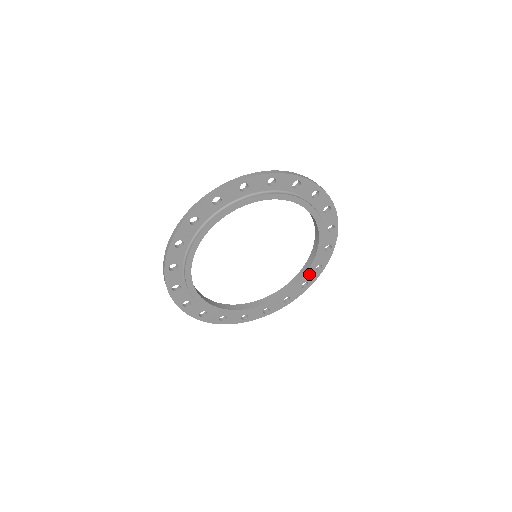
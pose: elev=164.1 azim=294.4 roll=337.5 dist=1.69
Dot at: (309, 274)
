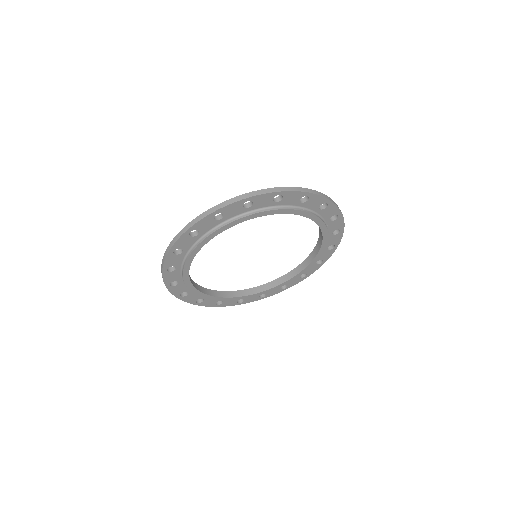
Dot at: occluded
